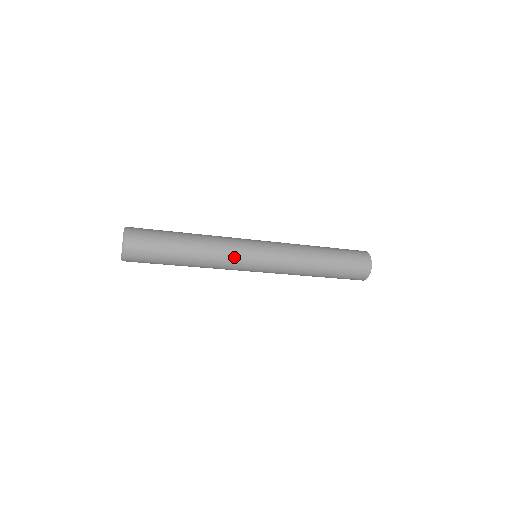
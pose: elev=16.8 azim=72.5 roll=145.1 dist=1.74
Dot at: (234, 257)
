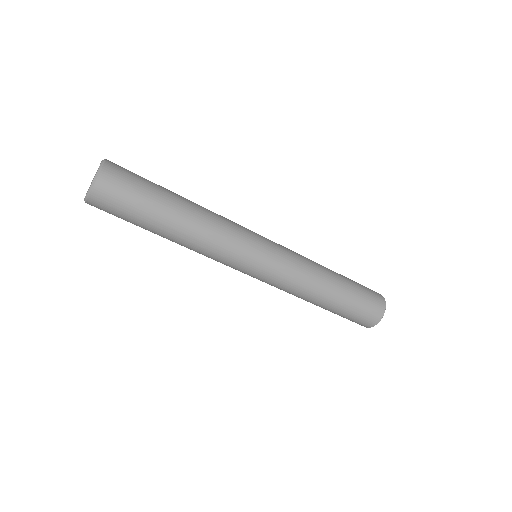
Dot at: (232, 247)
